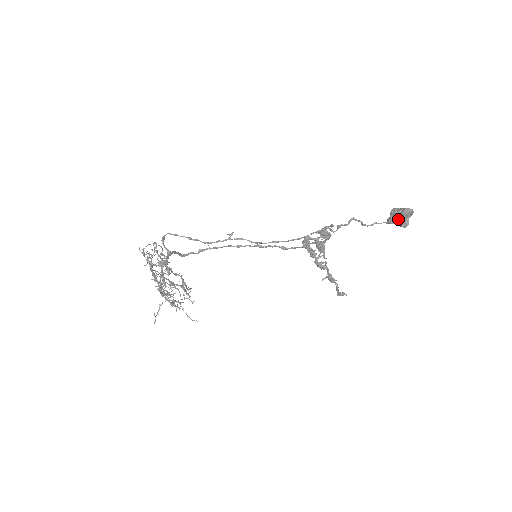
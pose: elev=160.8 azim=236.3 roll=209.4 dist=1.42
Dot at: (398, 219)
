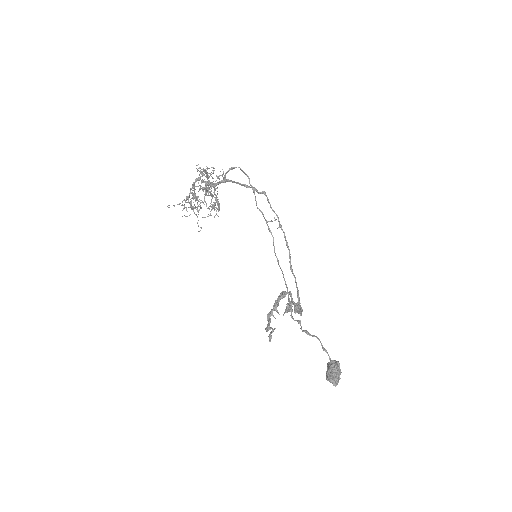
Dot at: (327, 373)
